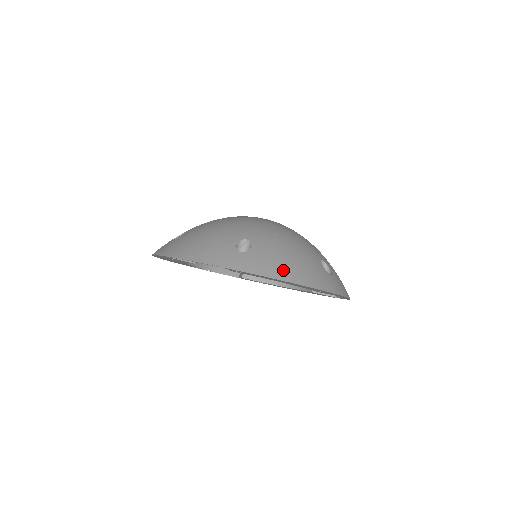
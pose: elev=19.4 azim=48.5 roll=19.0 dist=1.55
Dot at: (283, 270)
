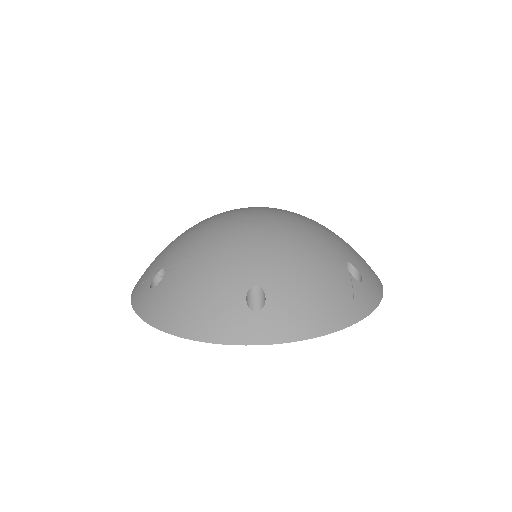
Dot at: (171, 316)
